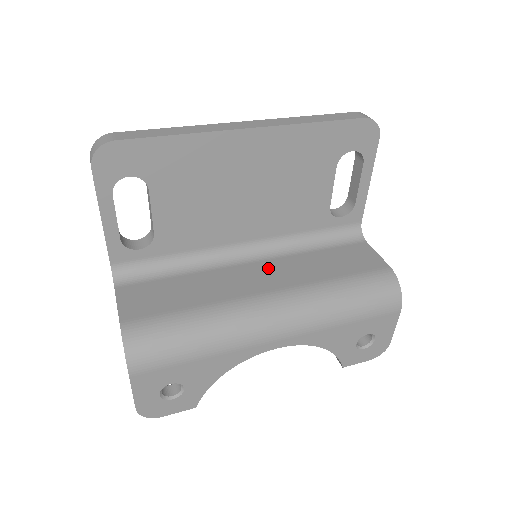
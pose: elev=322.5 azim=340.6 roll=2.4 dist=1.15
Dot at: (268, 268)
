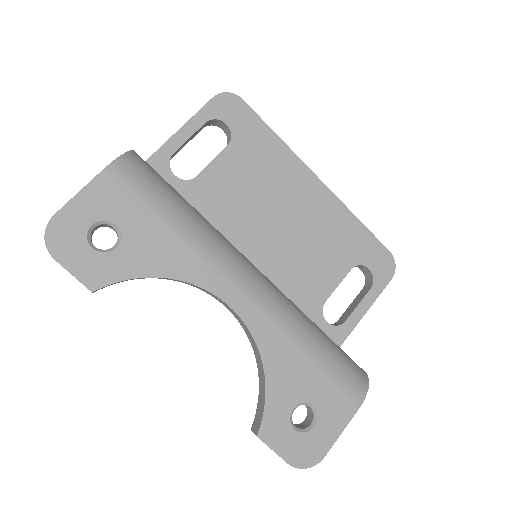
Dot at: occluded
